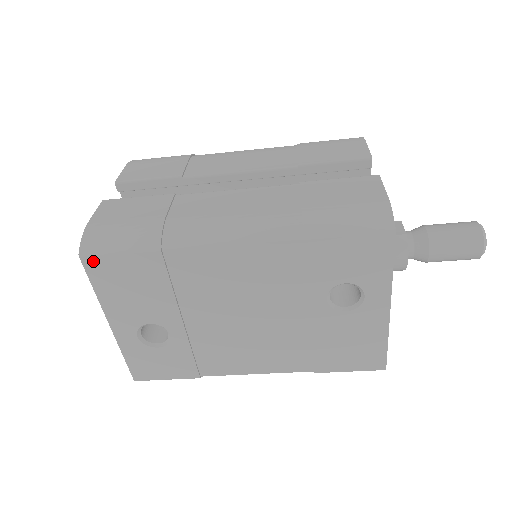
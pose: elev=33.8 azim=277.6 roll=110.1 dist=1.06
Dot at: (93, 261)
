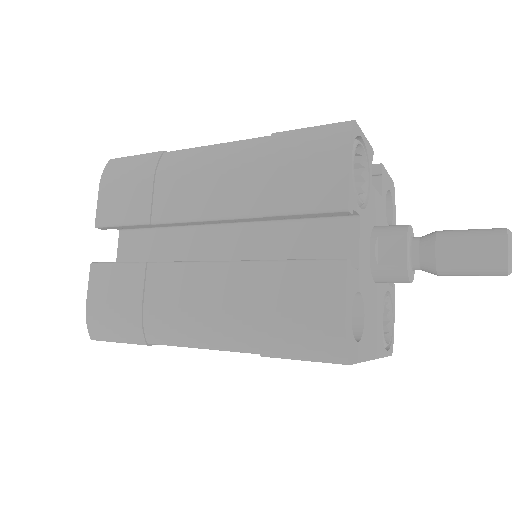
Dot at: occluded
